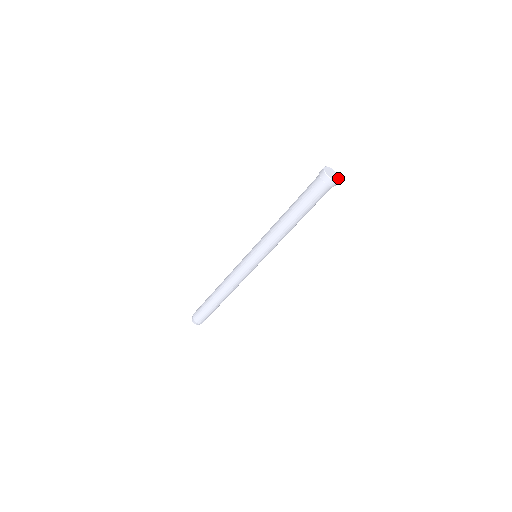
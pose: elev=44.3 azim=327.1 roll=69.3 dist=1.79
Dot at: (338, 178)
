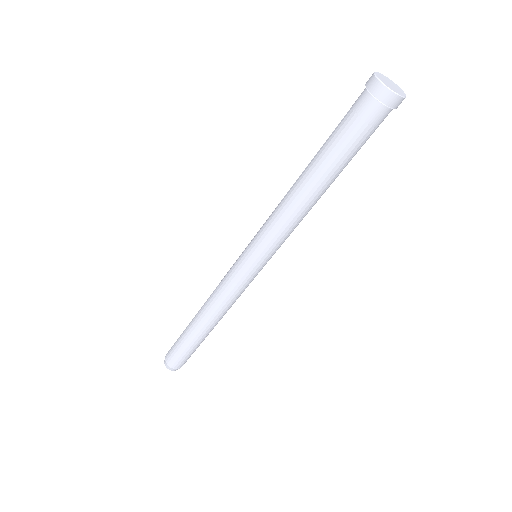
Dot at: (402, 91)
